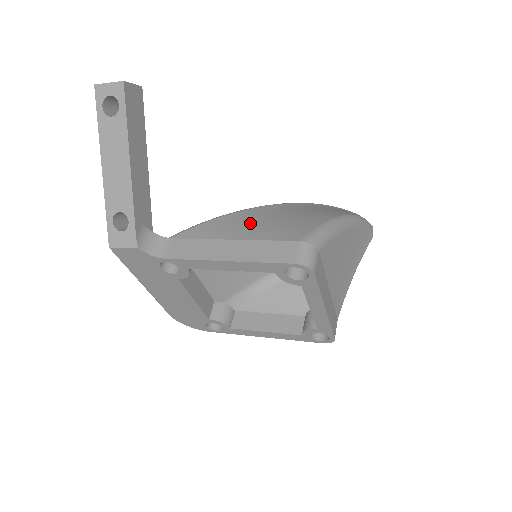
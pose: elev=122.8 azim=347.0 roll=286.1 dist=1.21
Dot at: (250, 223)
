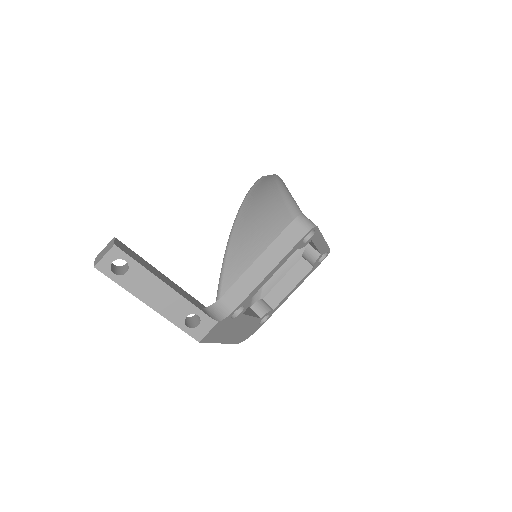
Dot at: (249, 241)
